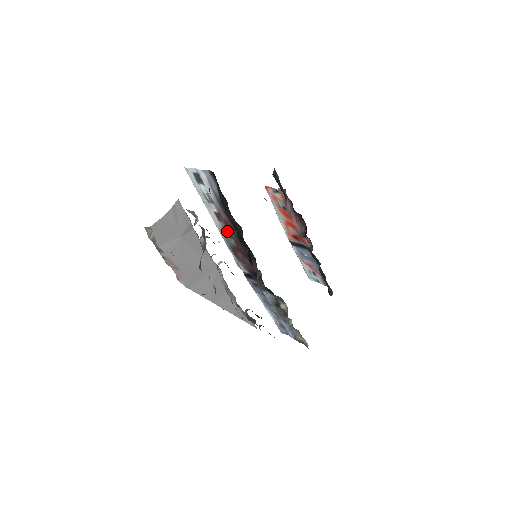
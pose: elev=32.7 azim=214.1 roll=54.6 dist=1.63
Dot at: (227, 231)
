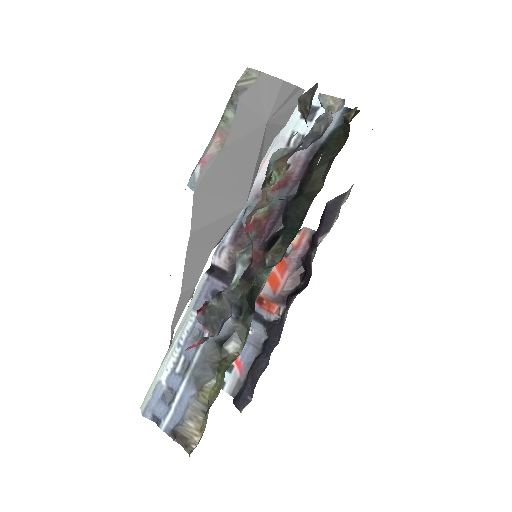
Dot at: (271, 192)
